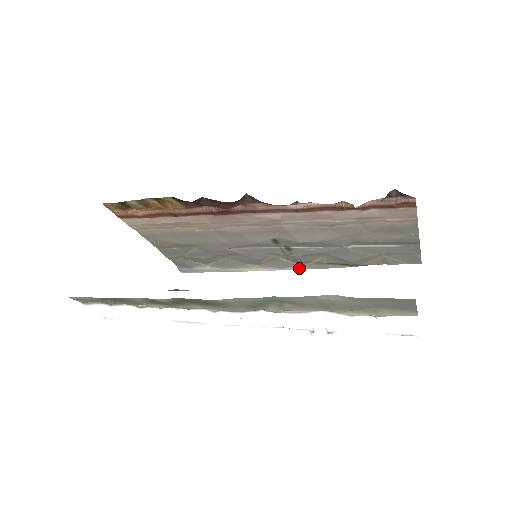
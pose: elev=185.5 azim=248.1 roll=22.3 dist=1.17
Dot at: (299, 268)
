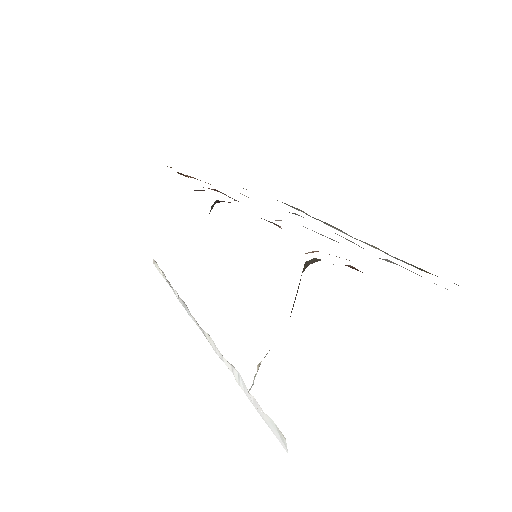
Dot at: (374, 247)
